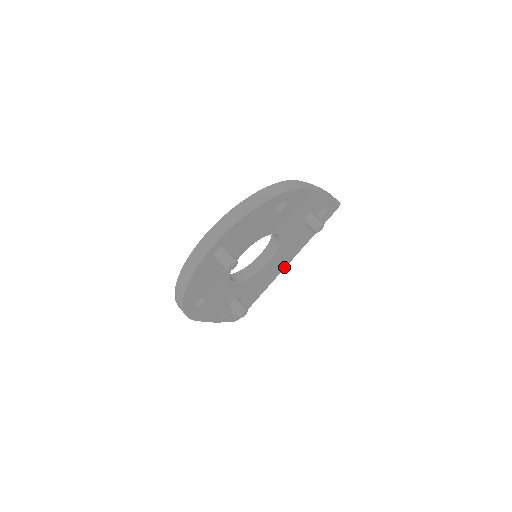
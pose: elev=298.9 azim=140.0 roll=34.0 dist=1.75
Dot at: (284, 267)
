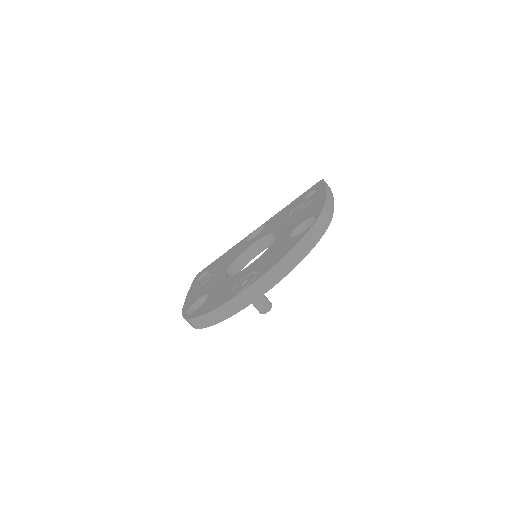
Dot at: occluded
